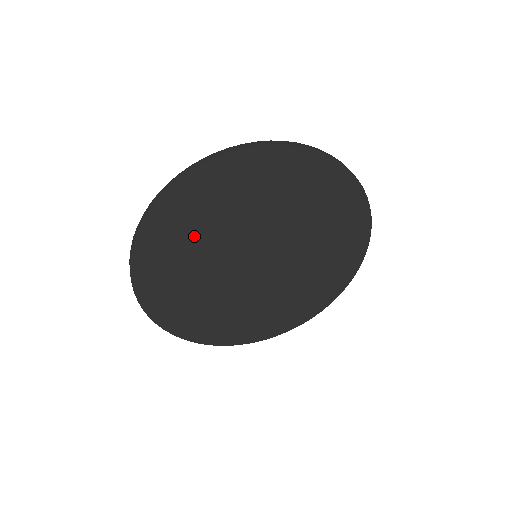
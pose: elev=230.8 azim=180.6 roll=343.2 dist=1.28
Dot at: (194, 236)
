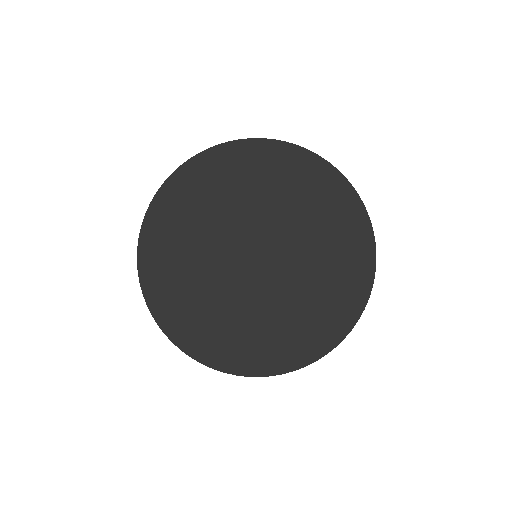
Dot at: (184, 249)
